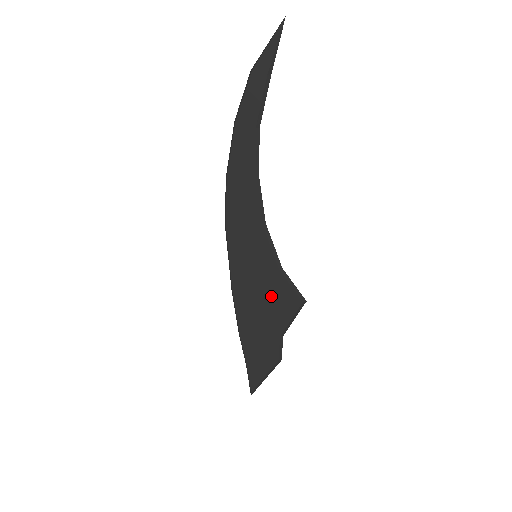
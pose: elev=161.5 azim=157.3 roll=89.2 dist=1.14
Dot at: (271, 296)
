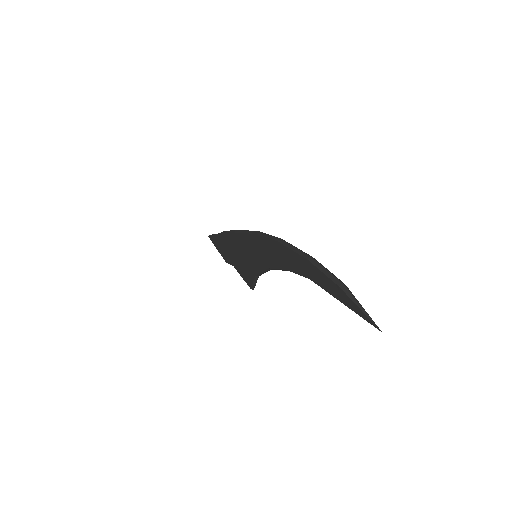
Dot at: (244, 265)
